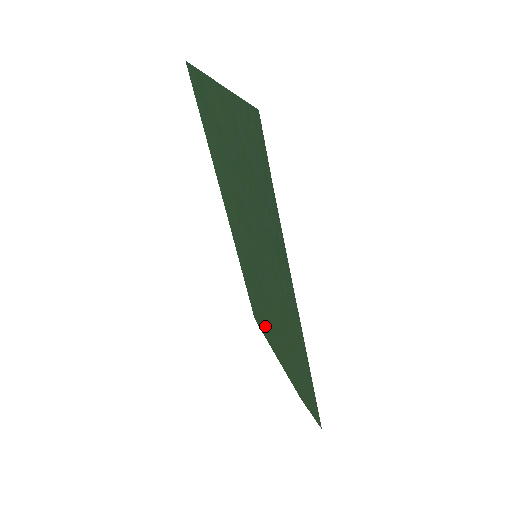
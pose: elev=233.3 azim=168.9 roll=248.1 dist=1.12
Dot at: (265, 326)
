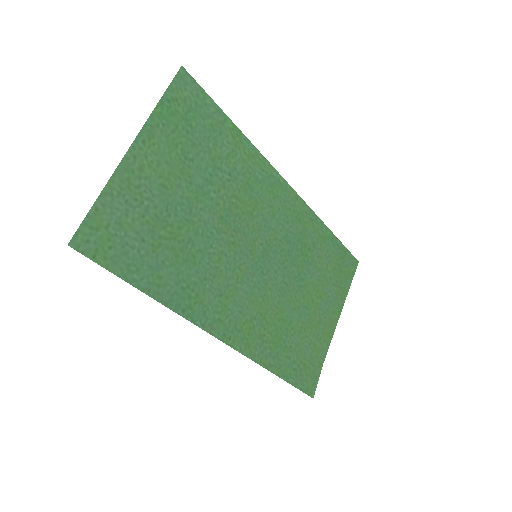
Dot at: (331, 286)
